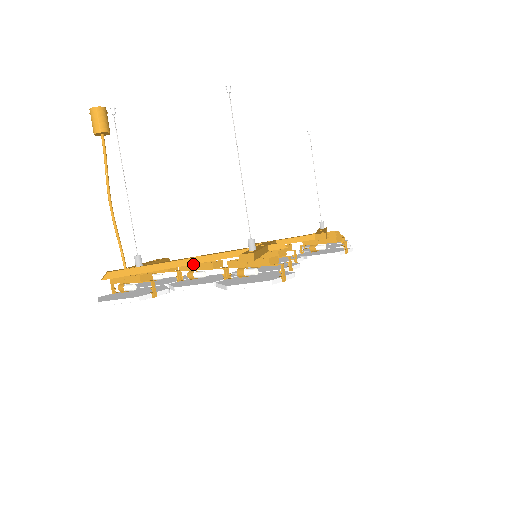
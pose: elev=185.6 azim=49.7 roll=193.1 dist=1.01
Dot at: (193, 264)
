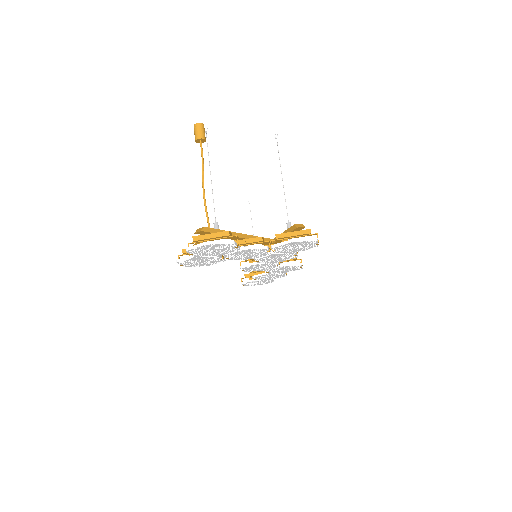
Dot at: (243, 239)
